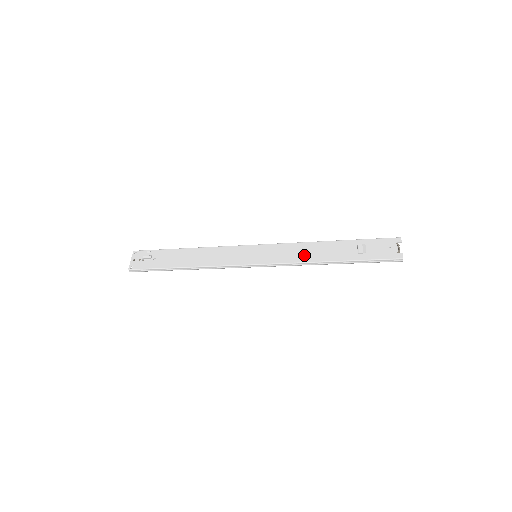
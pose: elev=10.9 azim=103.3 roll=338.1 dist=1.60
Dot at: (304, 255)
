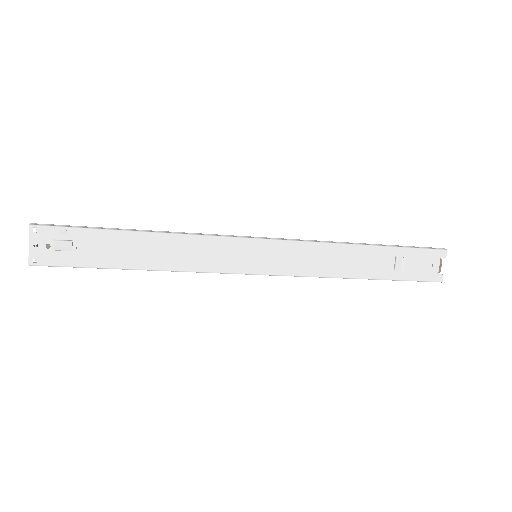
Dot at: (327, 266)
